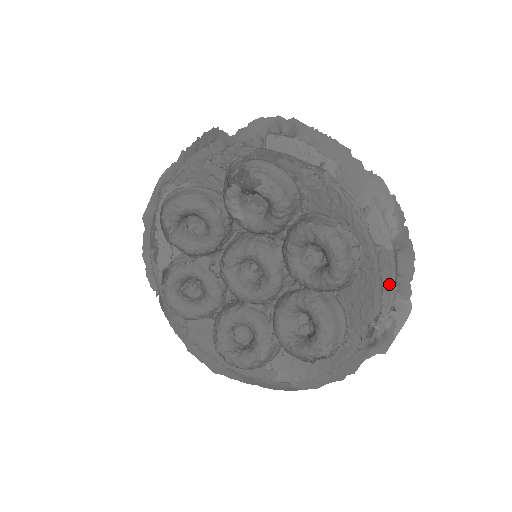
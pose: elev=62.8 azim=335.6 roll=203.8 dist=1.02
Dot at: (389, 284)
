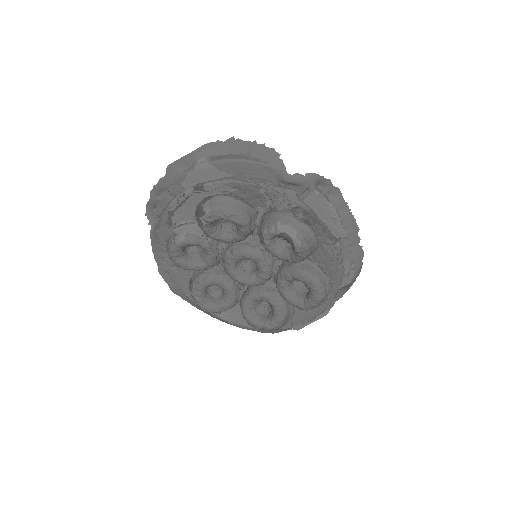
Dot at: occluded
